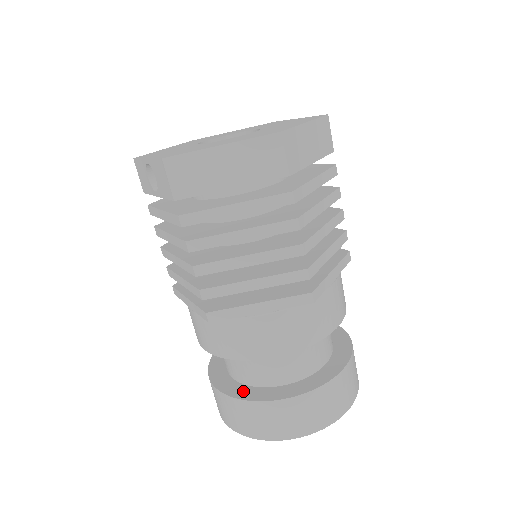
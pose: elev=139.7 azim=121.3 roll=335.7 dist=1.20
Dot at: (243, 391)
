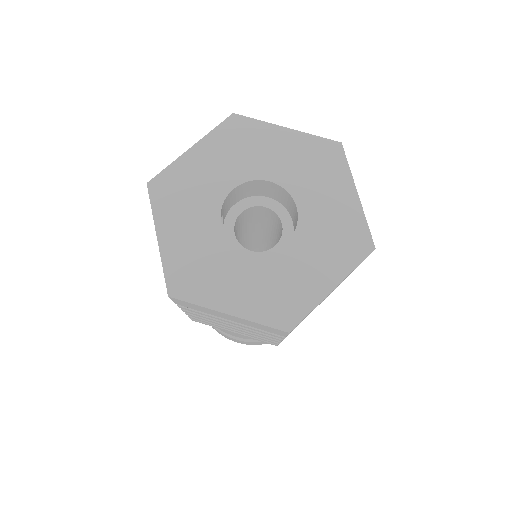
Dot at: occluded
